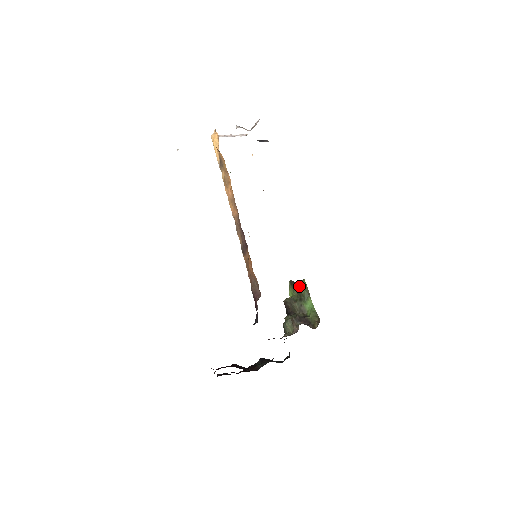
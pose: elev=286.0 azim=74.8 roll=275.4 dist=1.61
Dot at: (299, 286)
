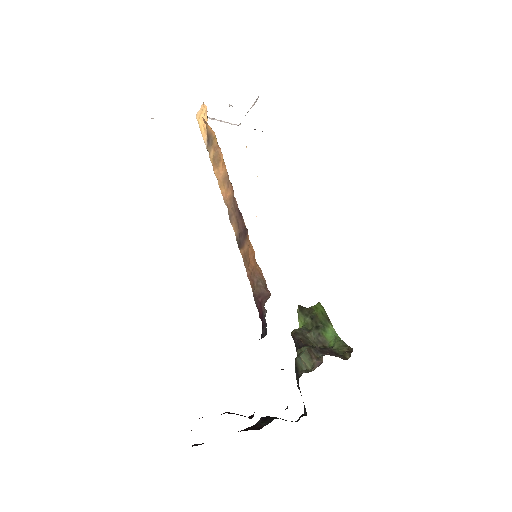
Dot at: (313, 310)
